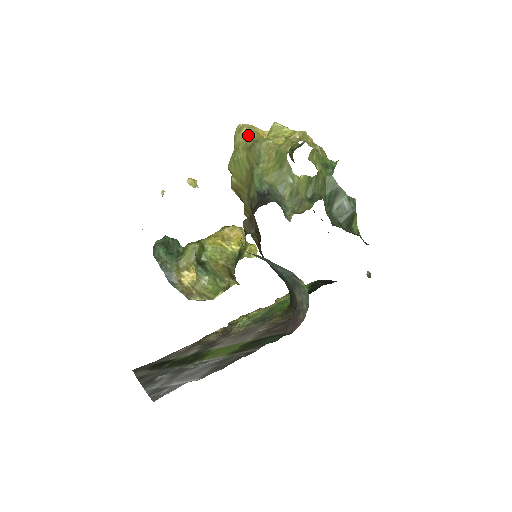
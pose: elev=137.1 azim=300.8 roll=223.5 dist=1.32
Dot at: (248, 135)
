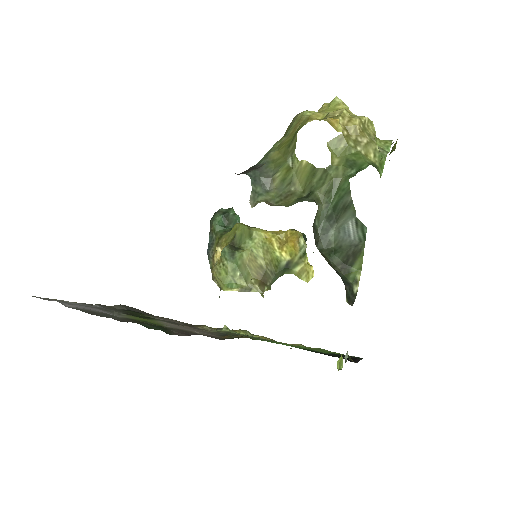
Dot at: occluded
